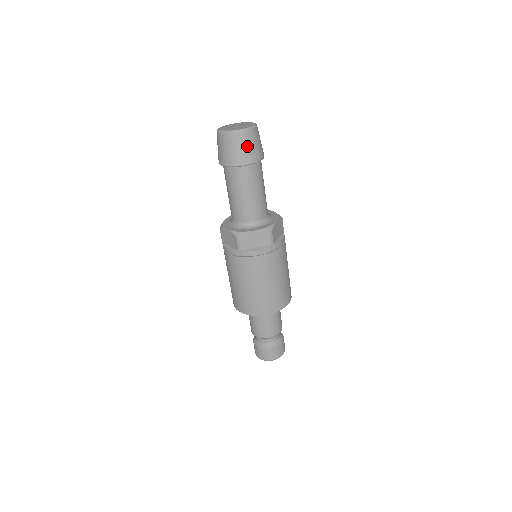
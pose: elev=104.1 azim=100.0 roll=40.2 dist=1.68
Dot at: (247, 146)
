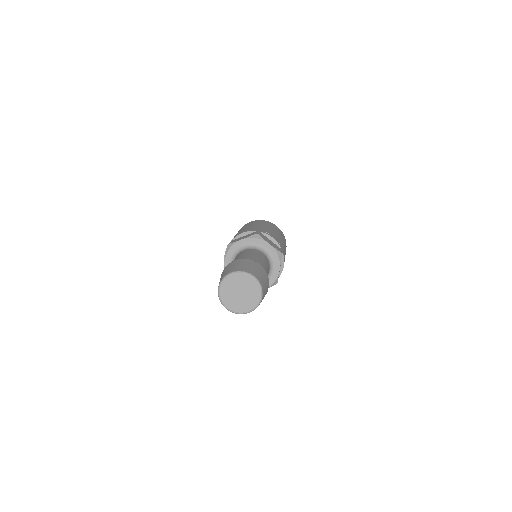
Dot at: occluded
